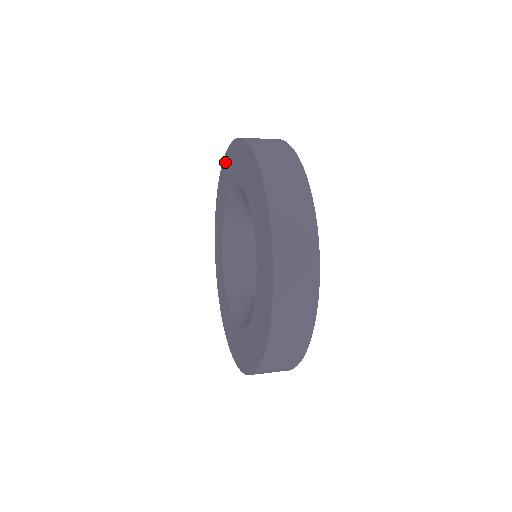
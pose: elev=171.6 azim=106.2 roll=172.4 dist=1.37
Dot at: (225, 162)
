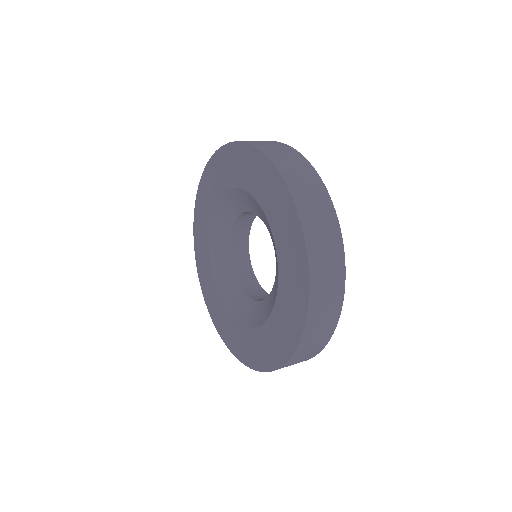
Dot at: (227, 151)
